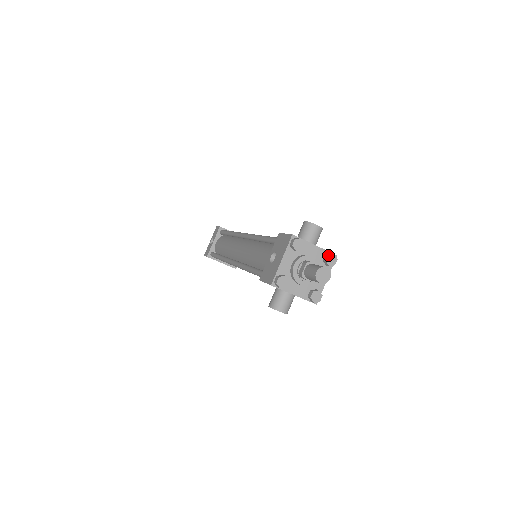
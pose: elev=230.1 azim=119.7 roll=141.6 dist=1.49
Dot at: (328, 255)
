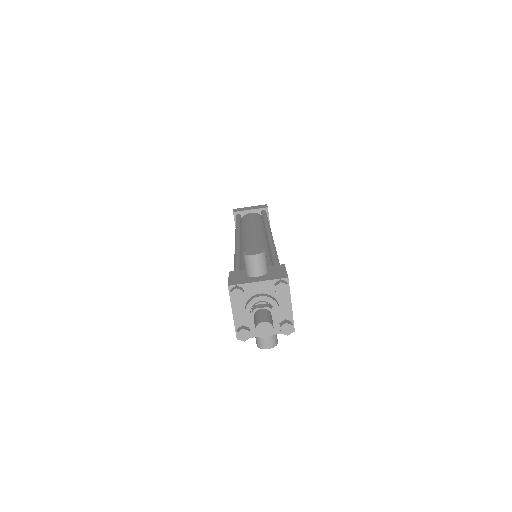
Dot at: (275, 287)
